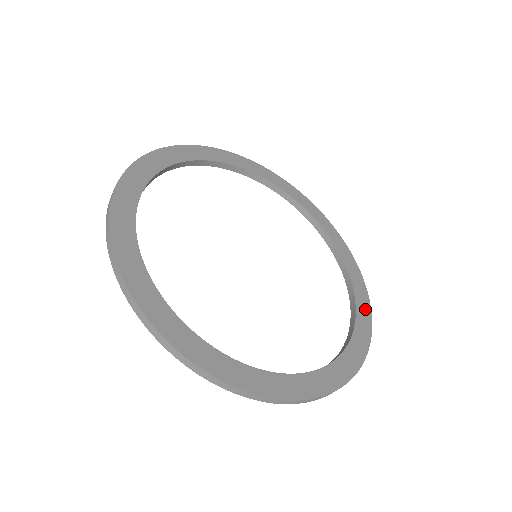
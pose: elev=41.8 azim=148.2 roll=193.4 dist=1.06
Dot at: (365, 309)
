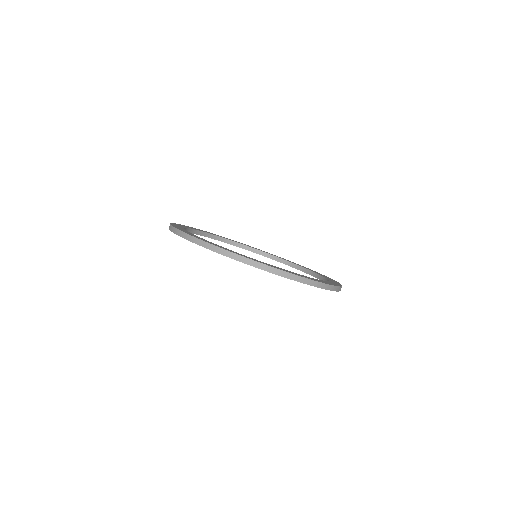
Dot at: (325, 276)
